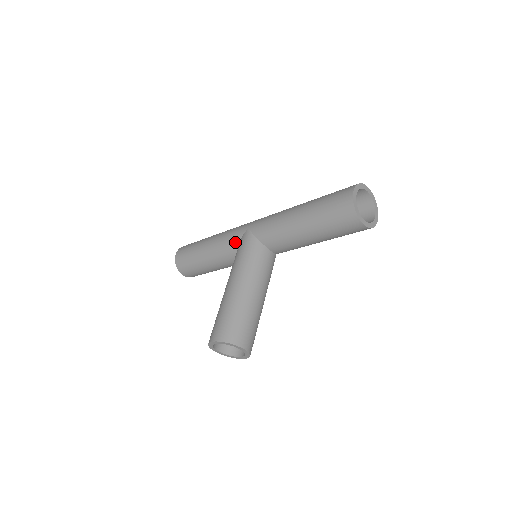
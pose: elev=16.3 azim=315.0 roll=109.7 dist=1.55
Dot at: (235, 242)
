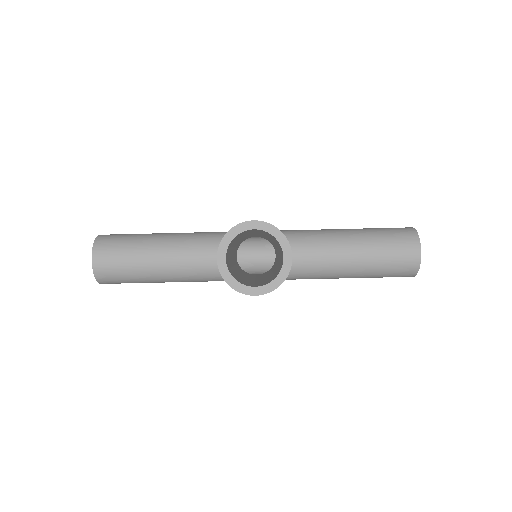
Dot at: occluded
